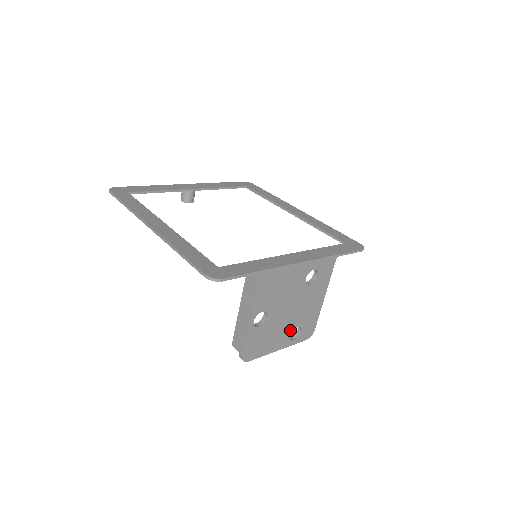
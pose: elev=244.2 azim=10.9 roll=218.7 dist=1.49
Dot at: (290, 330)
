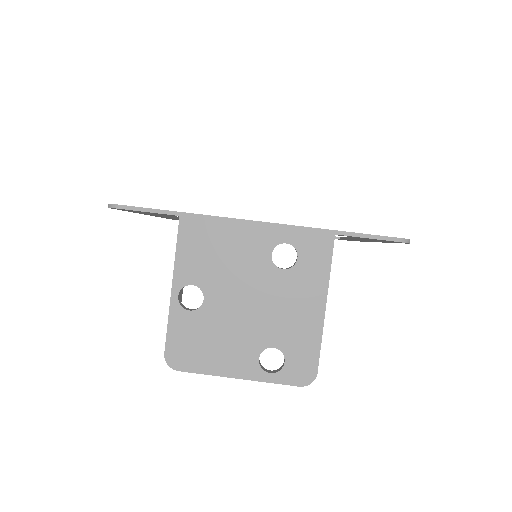
Dot at: (257, 347)
